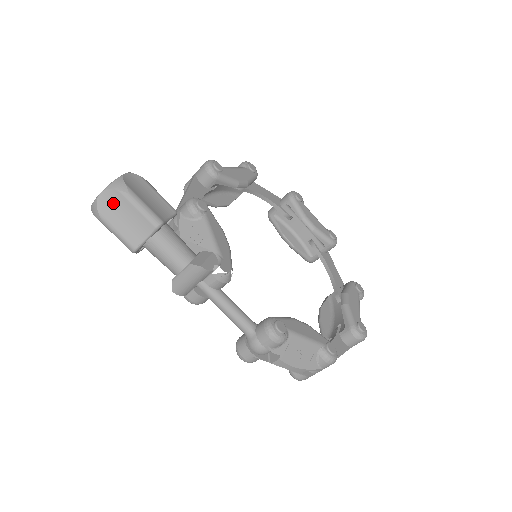
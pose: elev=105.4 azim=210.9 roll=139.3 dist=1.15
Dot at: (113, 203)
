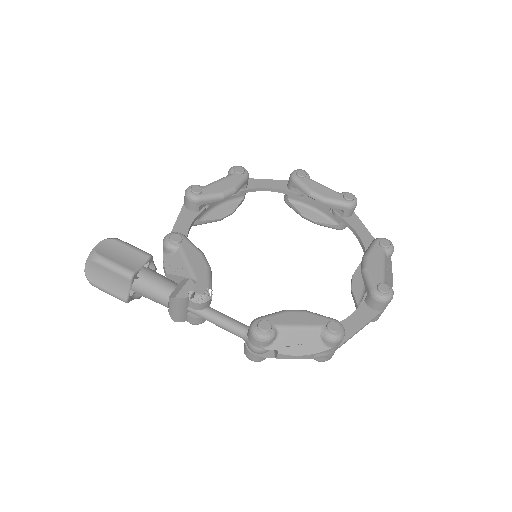
Dot at: (95, 271)
